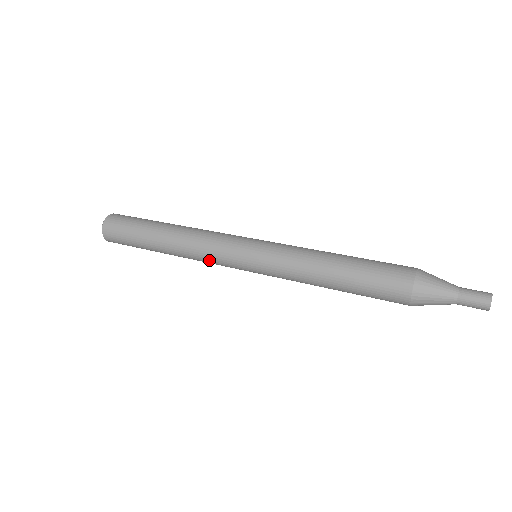
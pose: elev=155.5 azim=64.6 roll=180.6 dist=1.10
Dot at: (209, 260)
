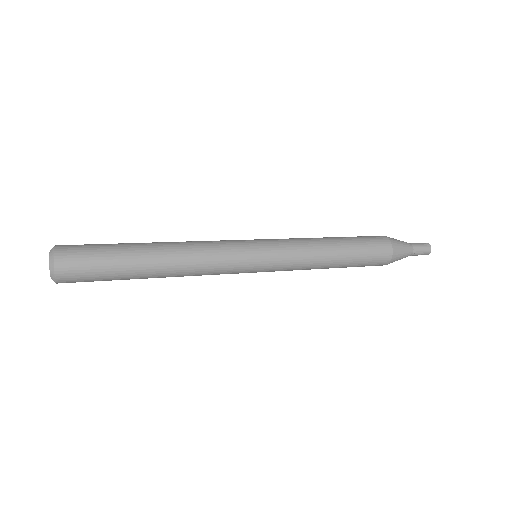
Dot at: (213, 274)
